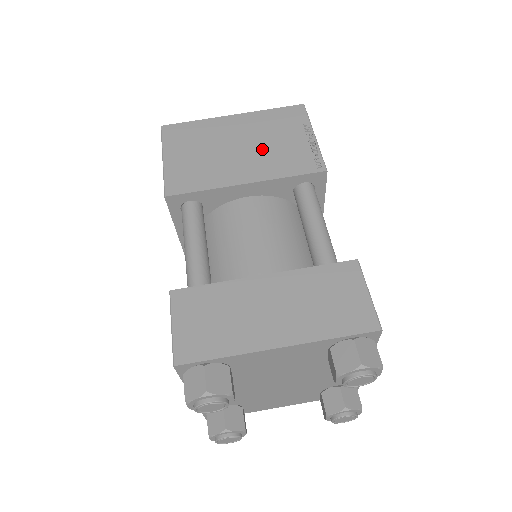
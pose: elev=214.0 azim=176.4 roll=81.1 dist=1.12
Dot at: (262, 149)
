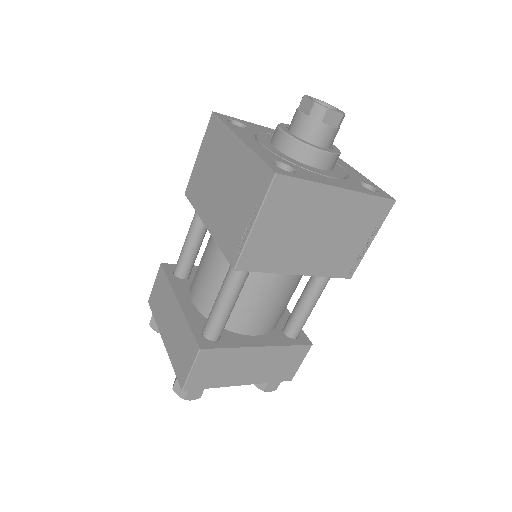
Dot at: (227, 202)
